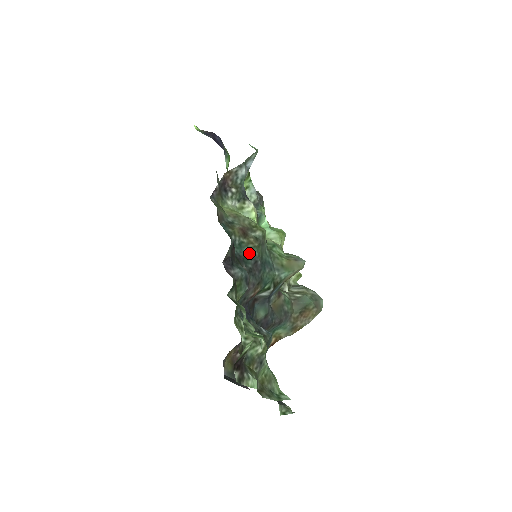
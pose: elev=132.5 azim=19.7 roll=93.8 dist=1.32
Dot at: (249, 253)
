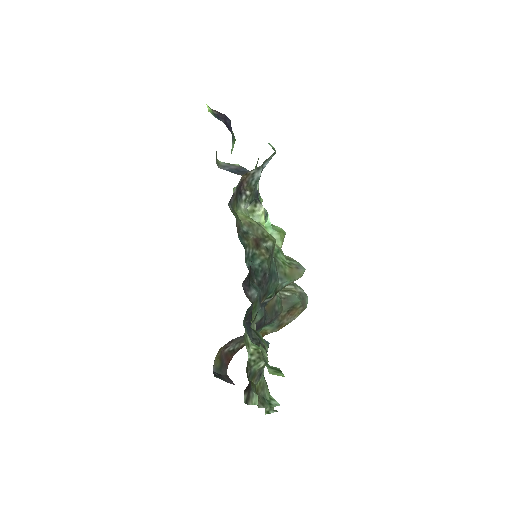
Dot at: (260, 265)
